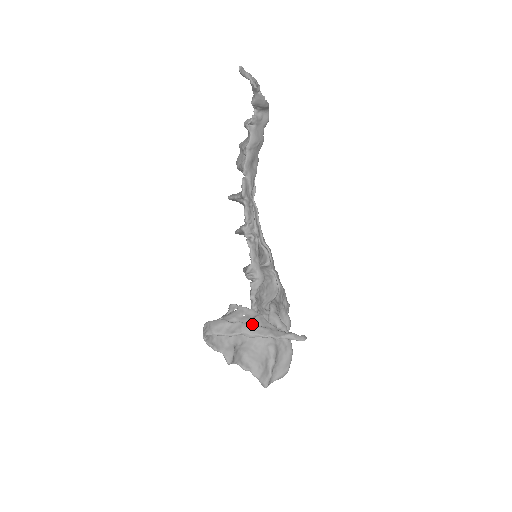
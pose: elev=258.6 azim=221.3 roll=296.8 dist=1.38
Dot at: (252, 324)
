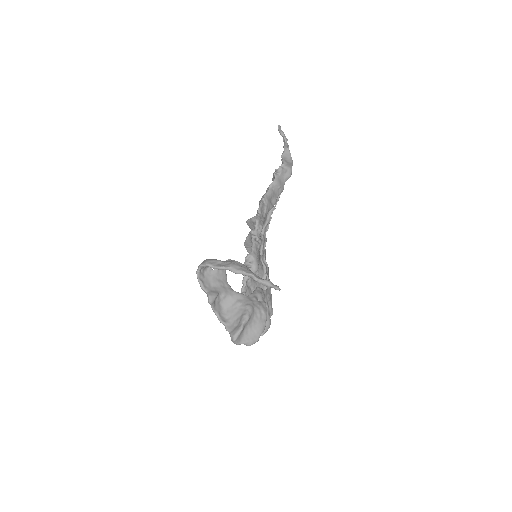
Dot at: occluded
